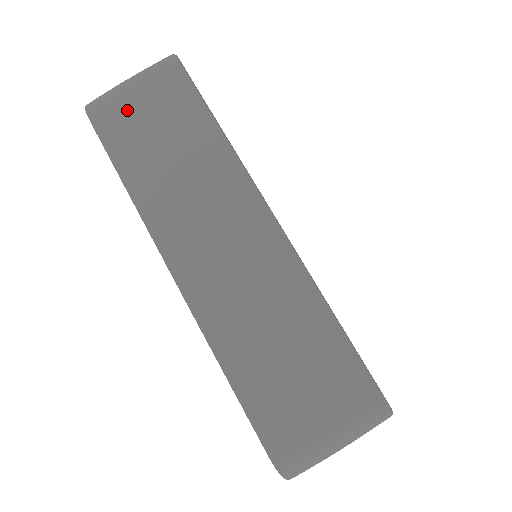
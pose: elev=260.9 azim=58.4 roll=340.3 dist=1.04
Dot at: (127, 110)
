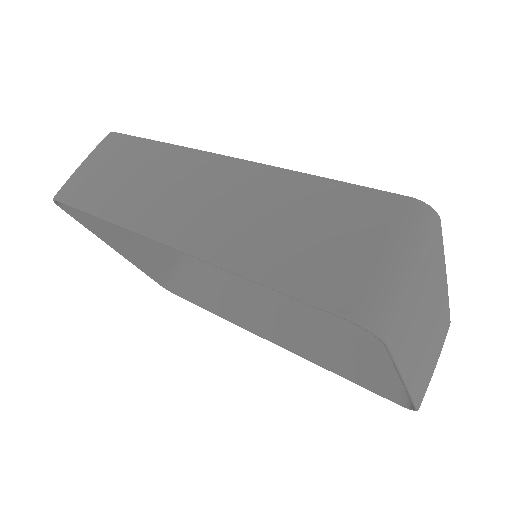
Dot at: (85, 176)
